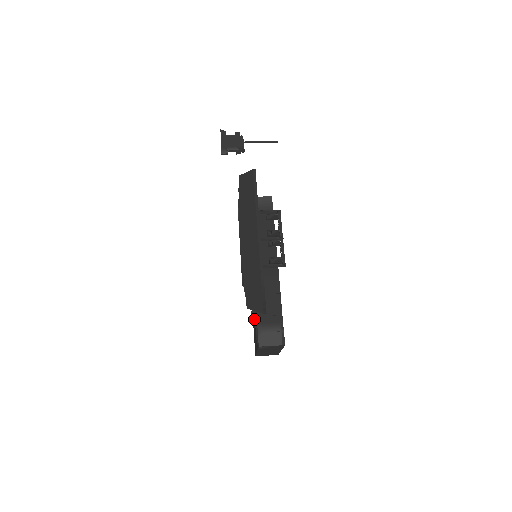
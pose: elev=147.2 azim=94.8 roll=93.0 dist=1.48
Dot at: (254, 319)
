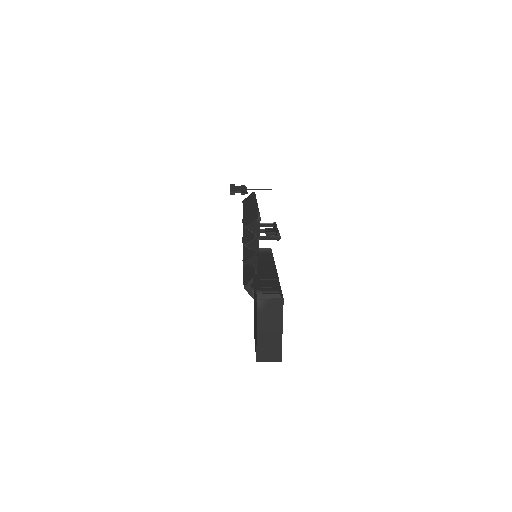
Dot at: (253, 288)
